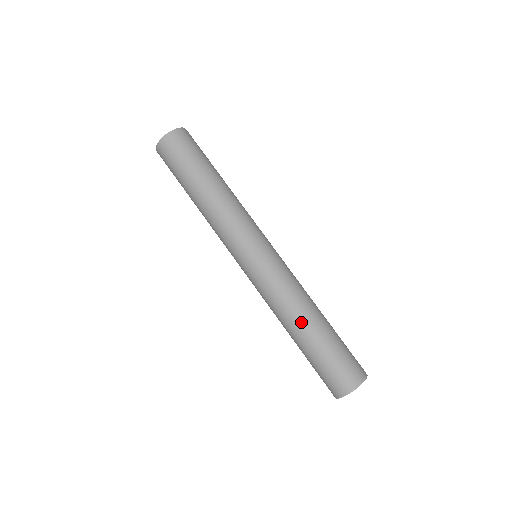
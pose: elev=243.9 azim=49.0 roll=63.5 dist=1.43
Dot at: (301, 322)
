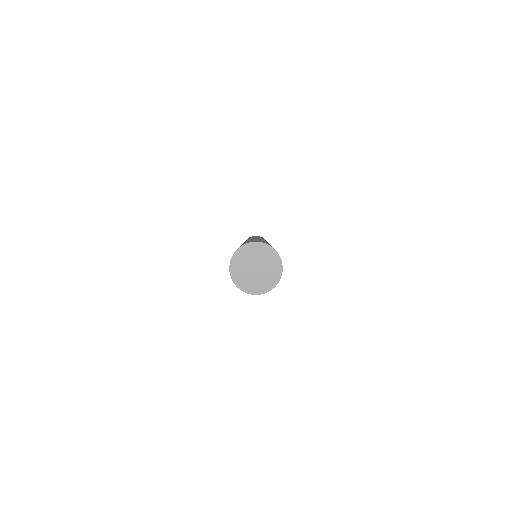
Dot at: occluded
